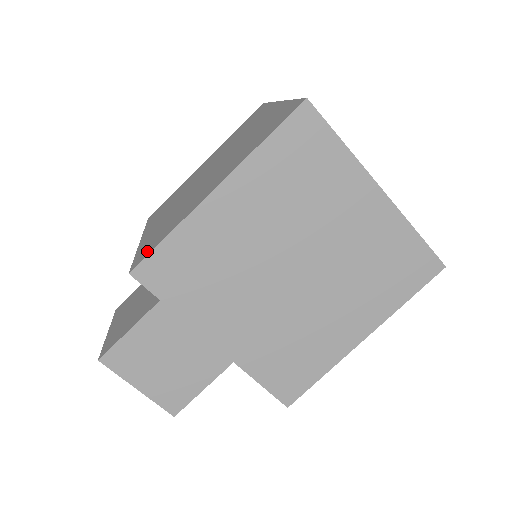
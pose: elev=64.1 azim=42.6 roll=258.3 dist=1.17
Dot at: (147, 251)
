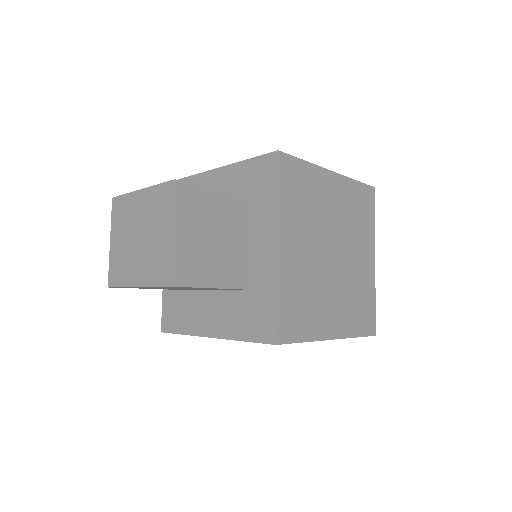
Dot at: occluded
